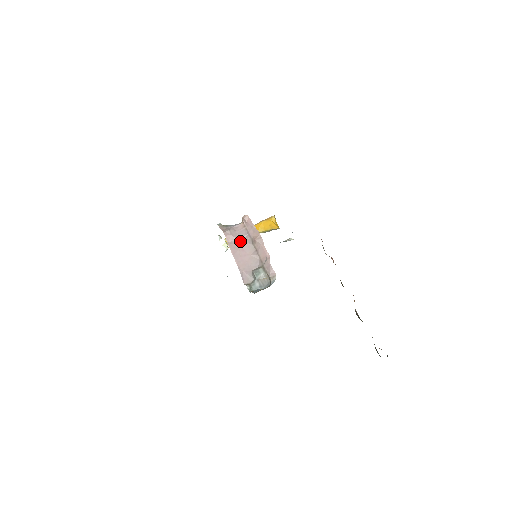
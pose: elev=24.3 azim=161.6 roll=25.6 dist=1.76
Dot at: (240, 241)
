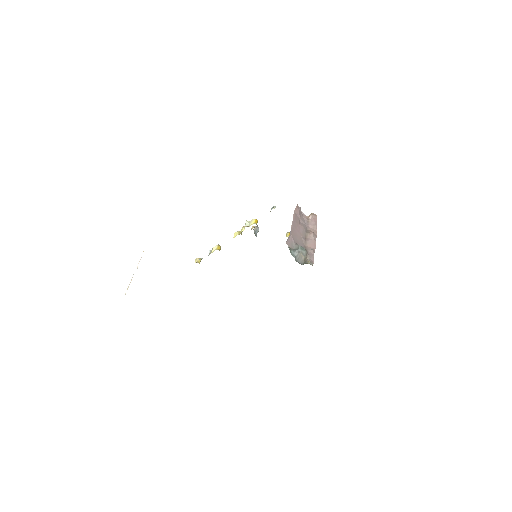
Dot at: (300, 221)
